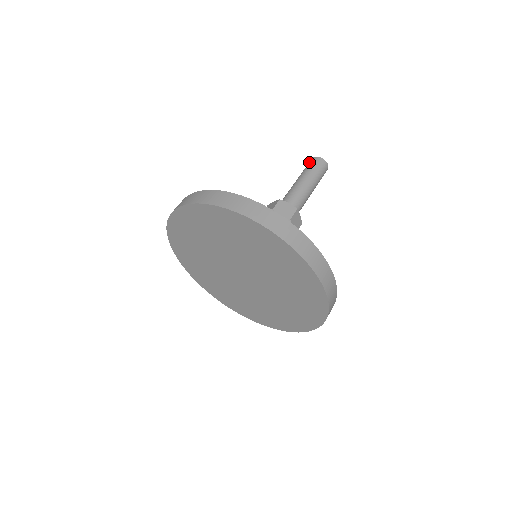
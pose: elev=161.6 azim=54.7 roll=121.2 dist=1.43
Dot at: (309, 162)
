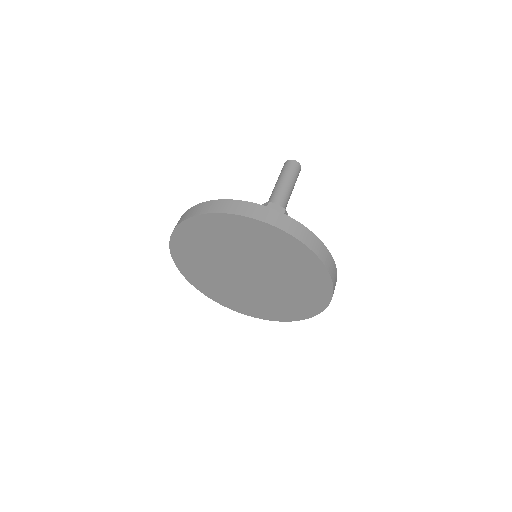
Dot at: occluded
